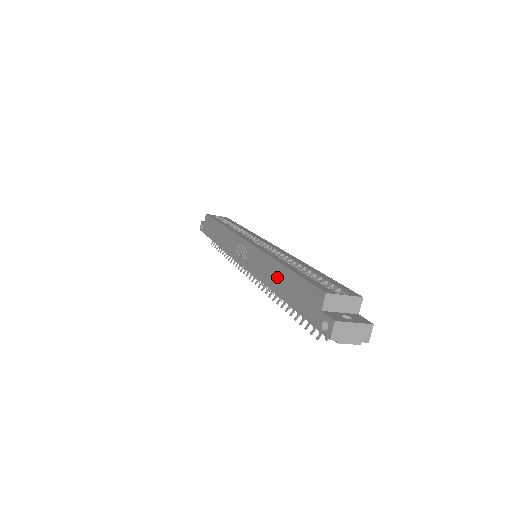
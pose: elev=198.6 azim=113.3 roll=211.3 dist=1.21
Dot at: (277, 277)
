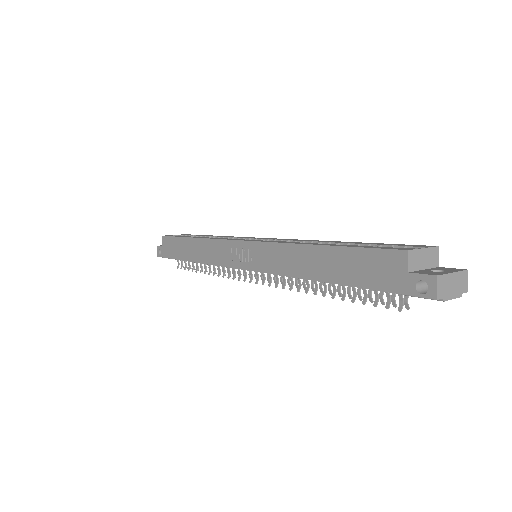
Dot at: (314, 262)
